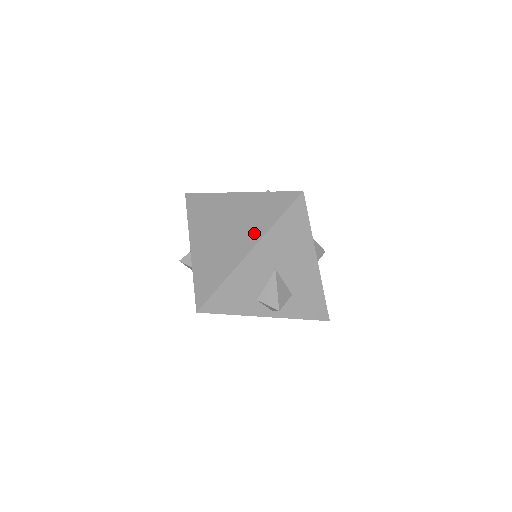
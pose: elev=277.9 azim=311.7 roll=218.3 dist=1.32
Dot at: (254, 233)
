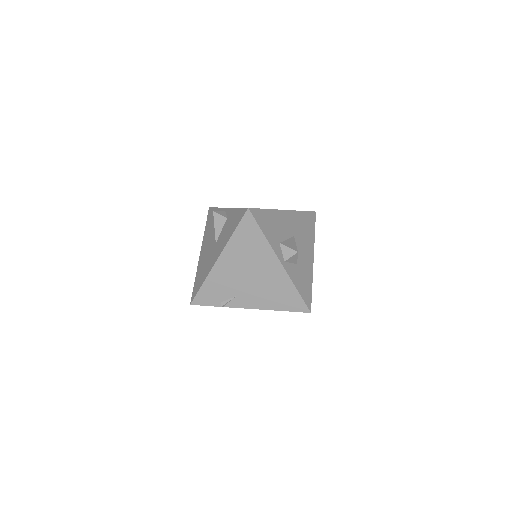
Dot at: occluded
